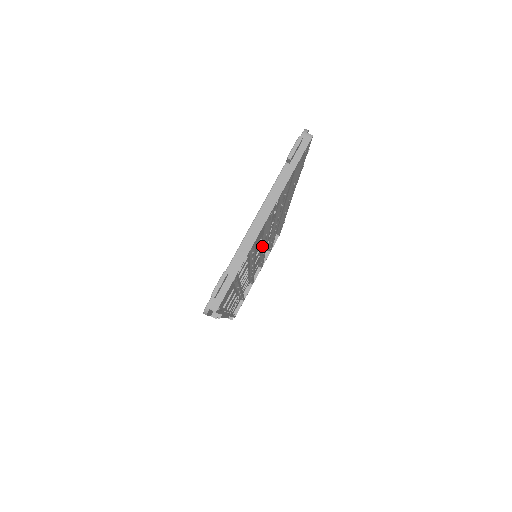
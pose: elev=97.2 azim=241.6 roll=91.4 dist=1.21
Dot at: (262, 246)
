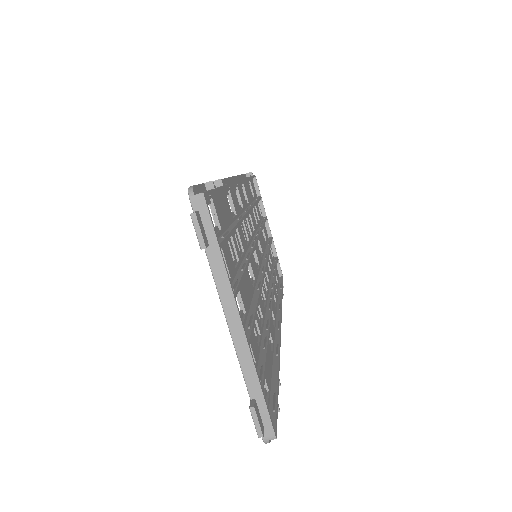
Dot at: occluded
